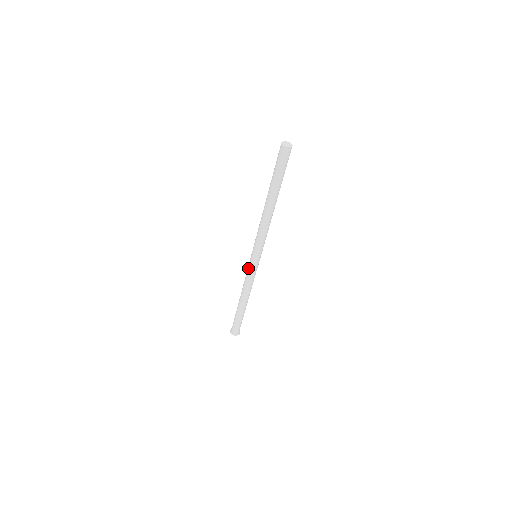
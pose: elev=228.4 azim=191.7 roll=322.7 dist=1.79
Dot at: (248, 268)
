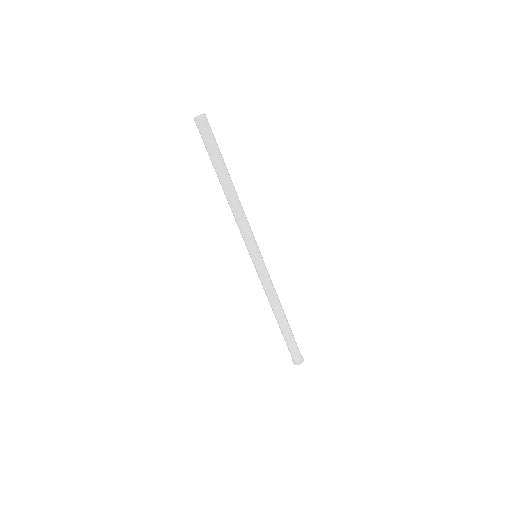
Dot at: occluded
